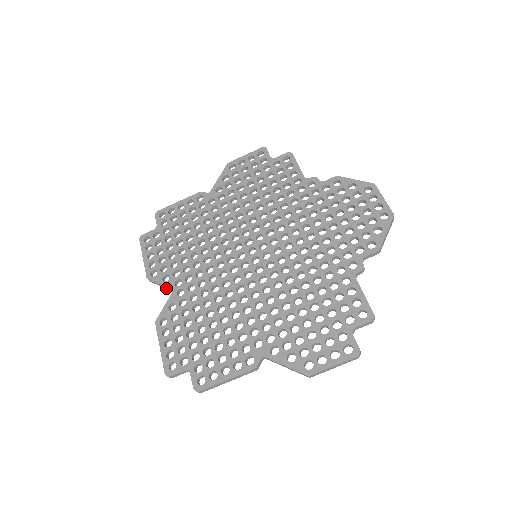
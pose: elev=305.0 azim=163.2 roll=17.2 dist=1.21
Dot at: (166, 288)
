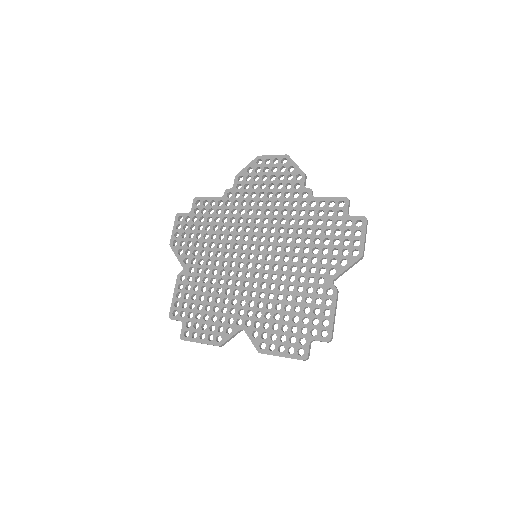
Dot at: occluded
